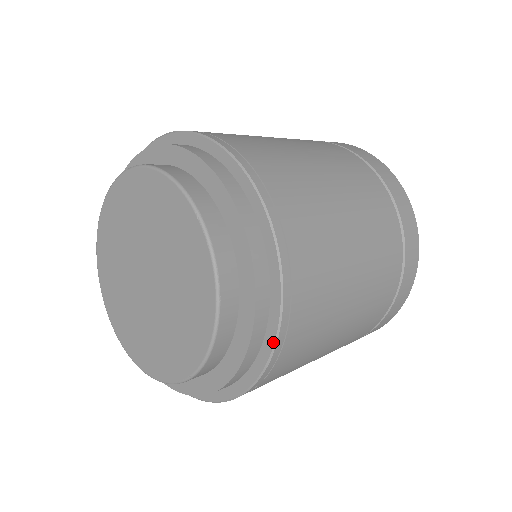
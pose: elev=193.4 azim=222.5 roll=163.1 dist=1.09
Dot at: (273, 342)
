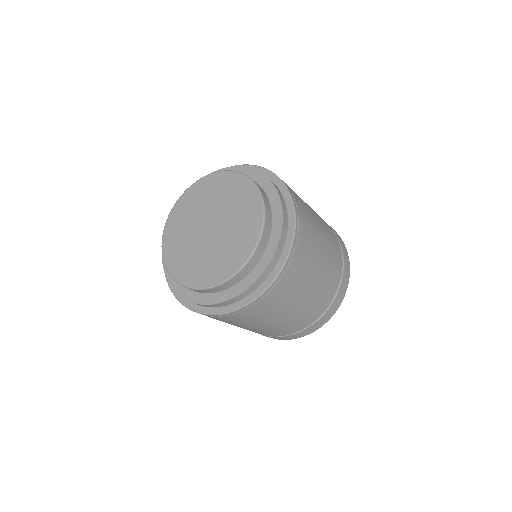
Dot at: (285, 259)
